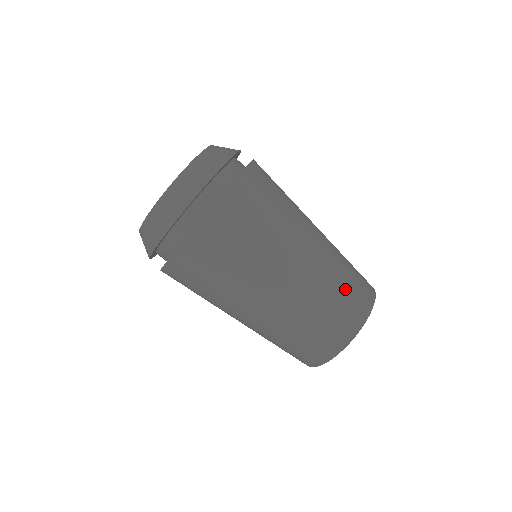
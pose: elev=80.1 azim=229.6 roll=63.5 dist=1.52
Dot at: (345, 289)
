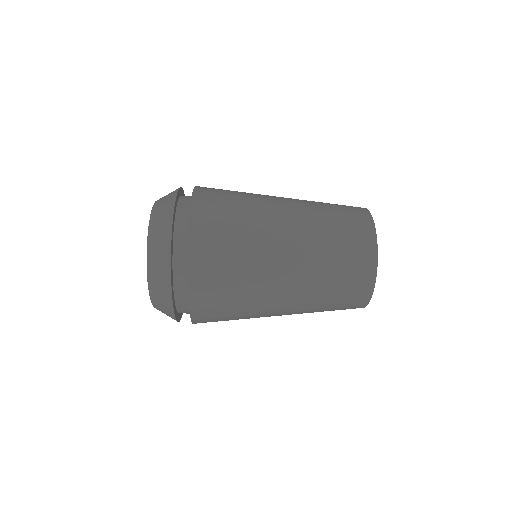
Dot at: (342, 241)
